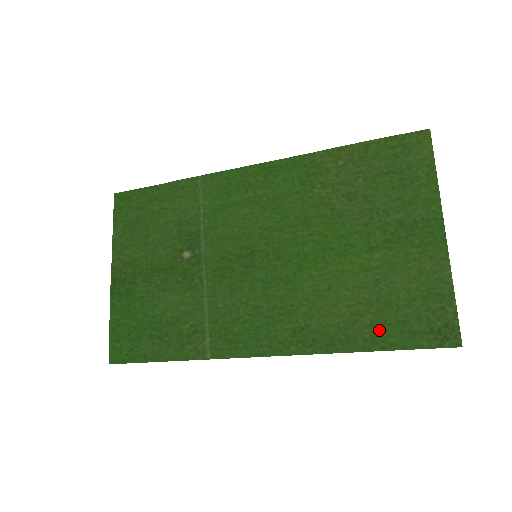
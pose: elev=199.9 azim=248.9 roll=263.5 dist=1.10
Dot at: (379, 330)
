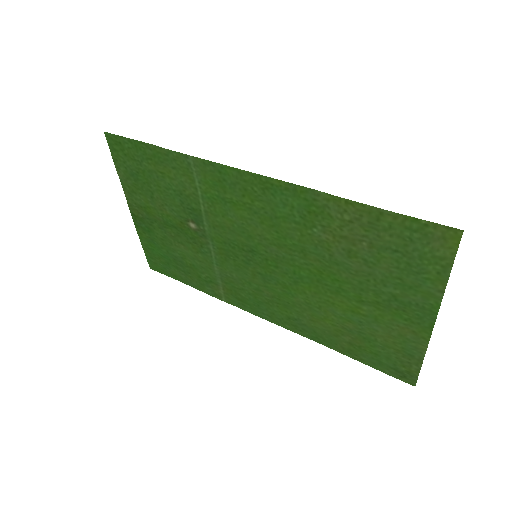
Dot at: (355, 349)
